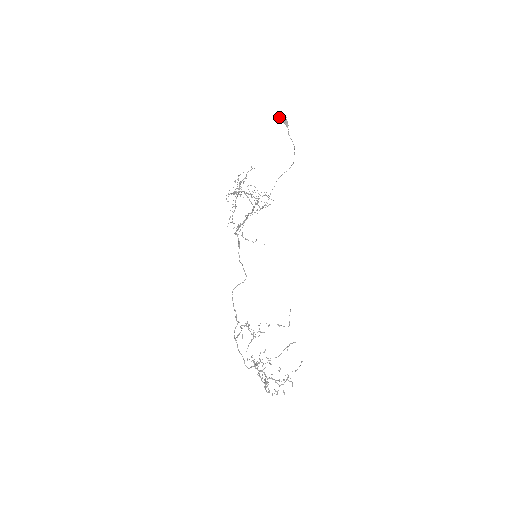
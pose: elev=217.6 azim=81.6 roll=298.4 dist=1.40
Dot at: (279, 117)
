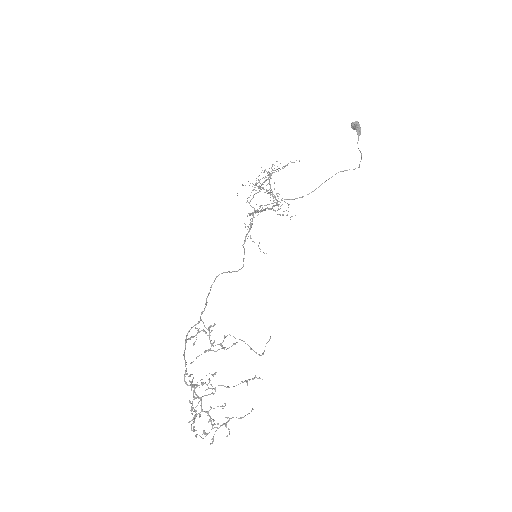
Dot at: (353, 123)
